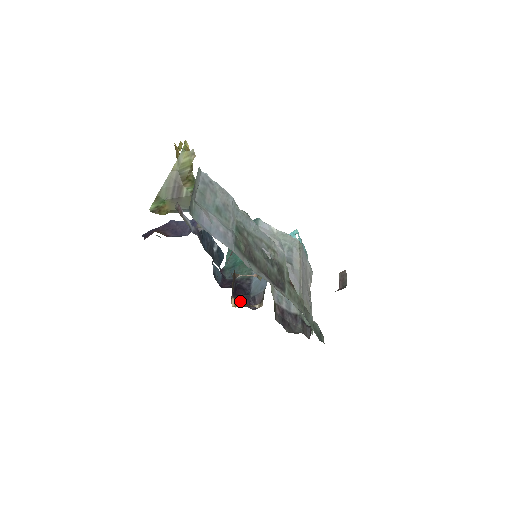
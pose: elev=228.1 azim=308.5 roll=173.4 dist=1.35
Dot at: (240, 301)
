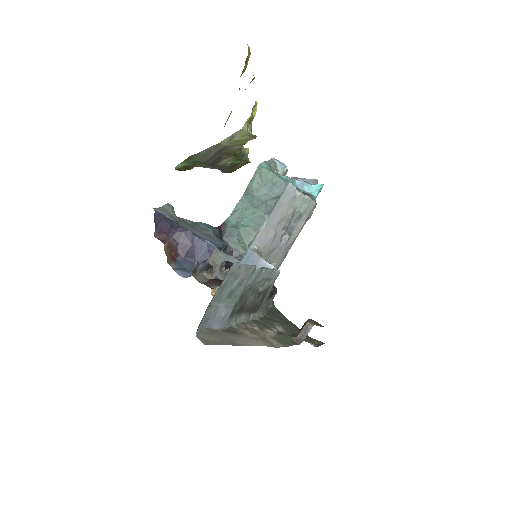
Dot at: occluded
